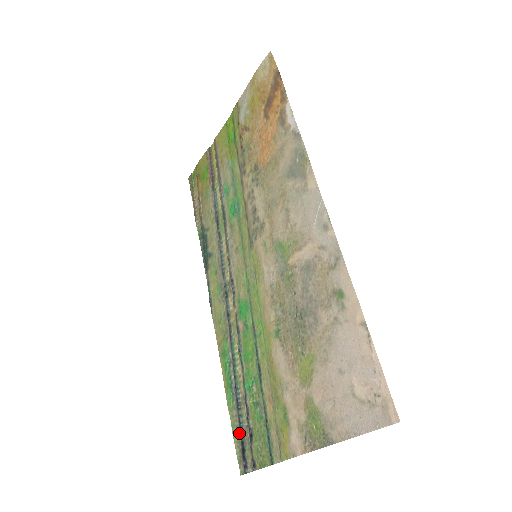
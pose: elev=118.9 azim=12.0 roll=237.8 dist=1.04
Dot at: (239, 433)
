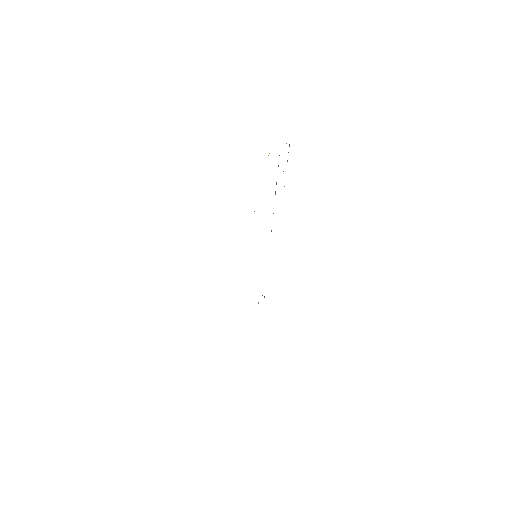
Dot at: occluded
